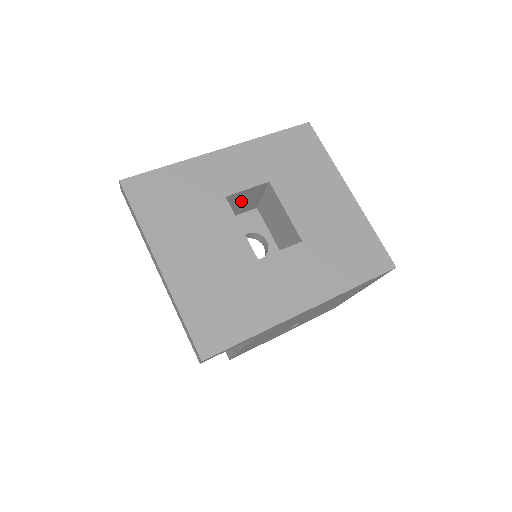
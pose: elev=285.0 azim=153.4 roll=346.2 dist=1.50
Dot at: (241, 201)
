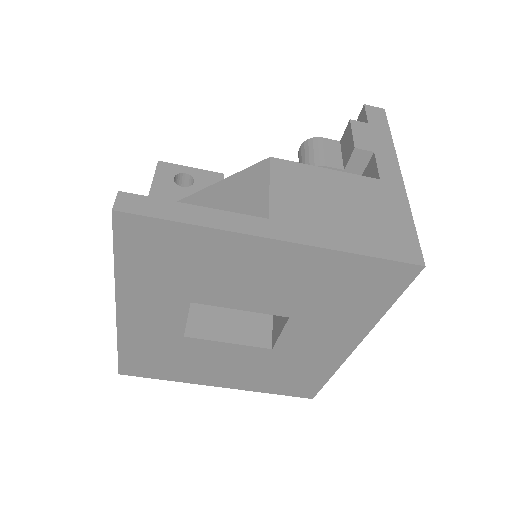
Dot at: occluded
